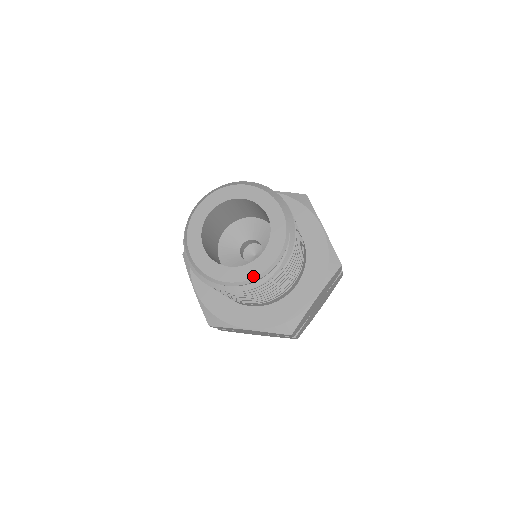
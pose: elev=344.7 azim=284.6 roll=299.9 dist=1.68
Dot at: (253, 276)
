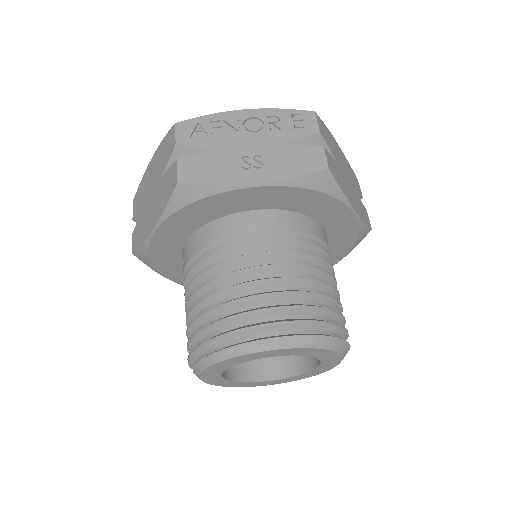
Dot at: occluded
